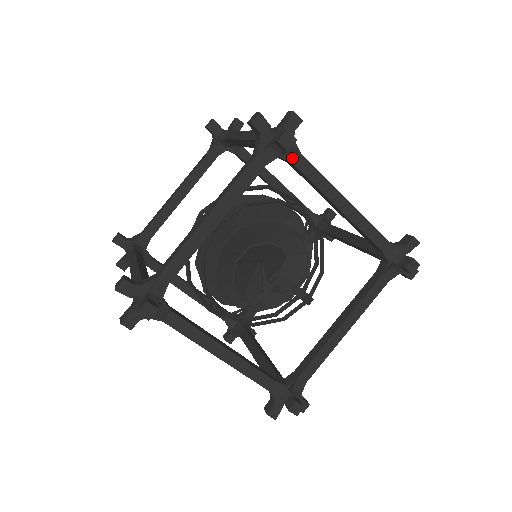
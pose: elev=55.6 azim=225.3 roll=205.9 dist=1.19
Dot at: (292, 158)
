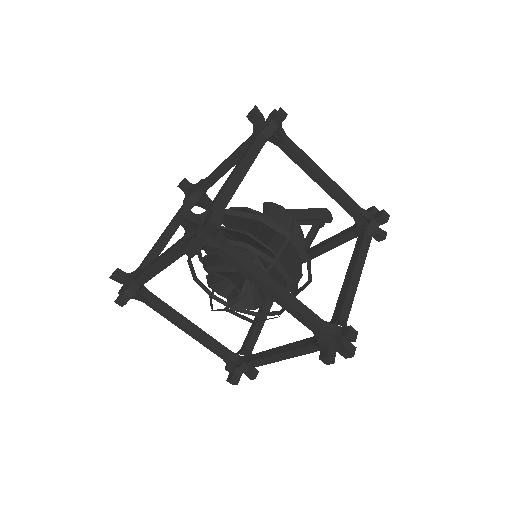
Dot at: (213, 251)
